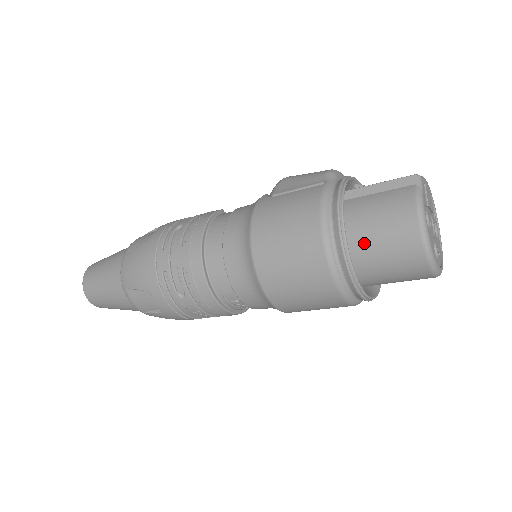
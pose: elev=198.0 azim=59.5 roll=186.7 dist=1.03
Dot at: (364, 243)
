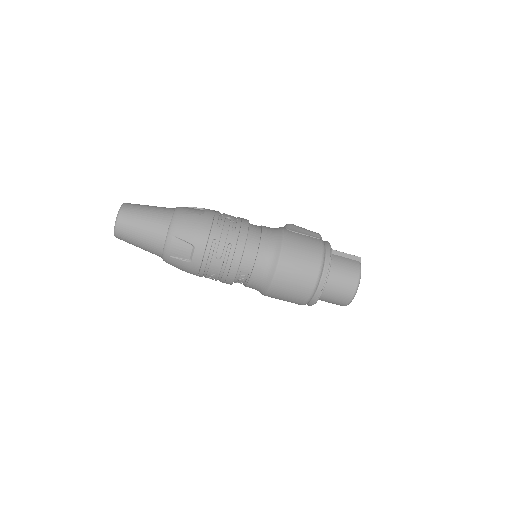
Dot at: (333, 276)
